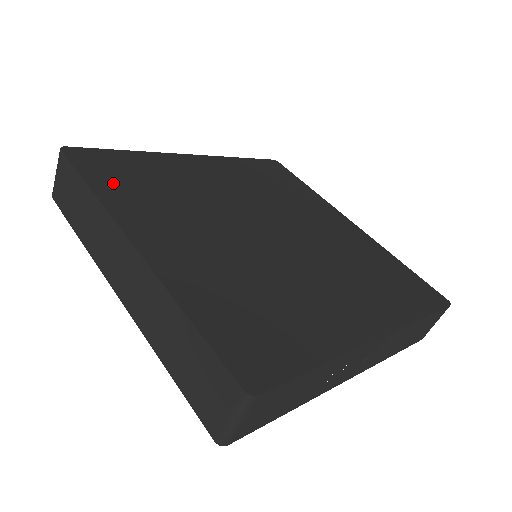
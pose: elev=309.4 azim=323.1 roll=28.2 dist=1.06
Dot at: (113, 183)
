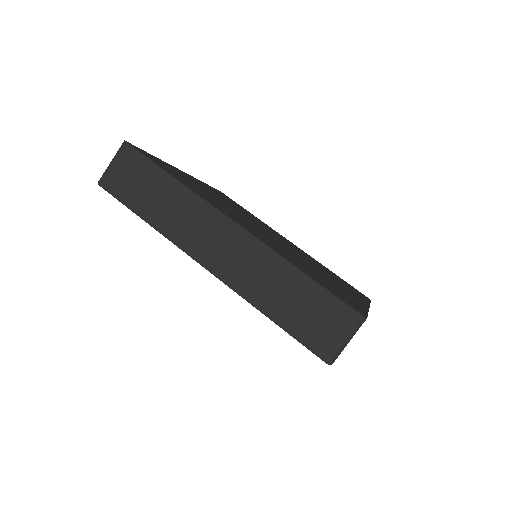
Dot at: (179, 178)
